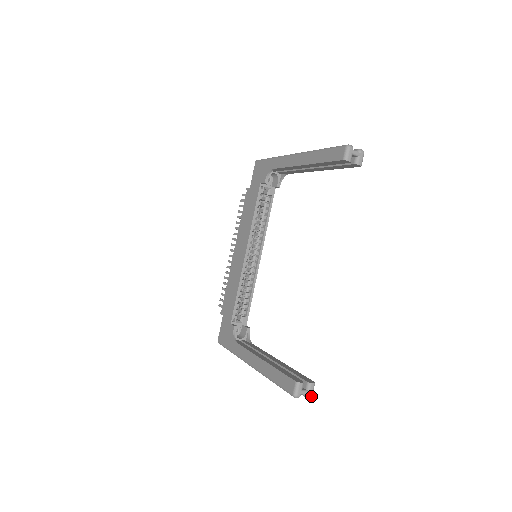
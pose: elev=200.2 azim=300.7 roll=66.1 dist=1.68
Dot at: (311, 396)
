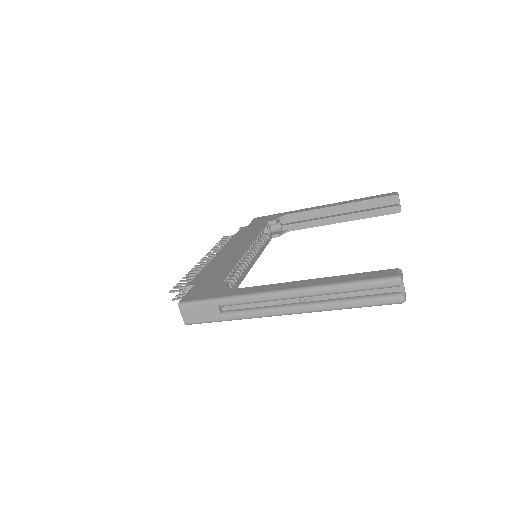
Dot at: (405, 299)
